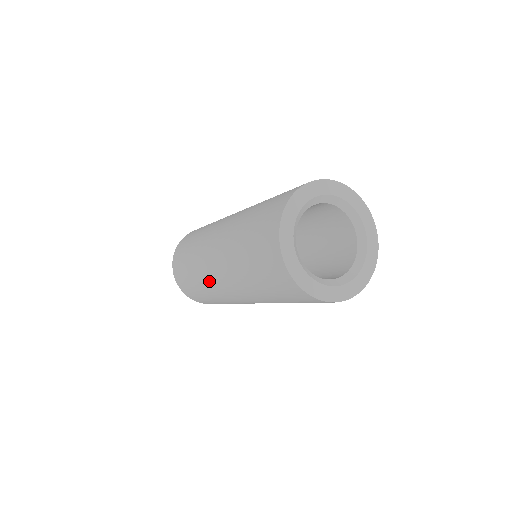
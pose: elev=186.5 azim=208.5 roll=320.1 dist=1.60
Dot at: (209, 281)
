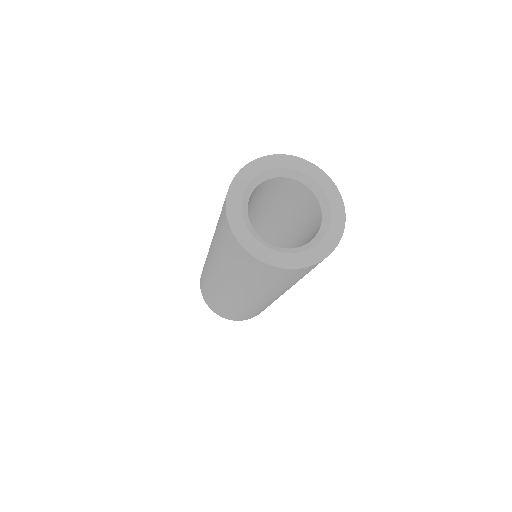
Dot at: (232, 301)
